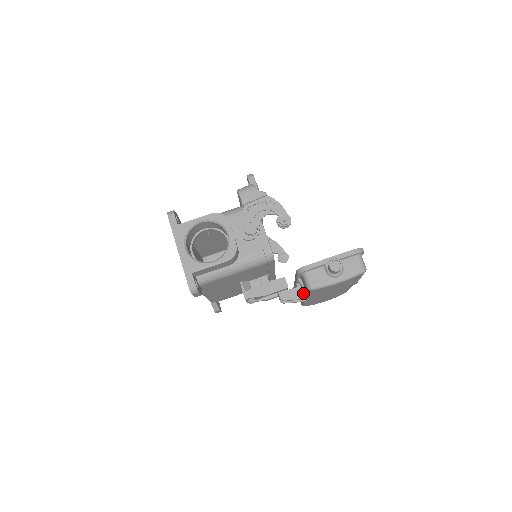
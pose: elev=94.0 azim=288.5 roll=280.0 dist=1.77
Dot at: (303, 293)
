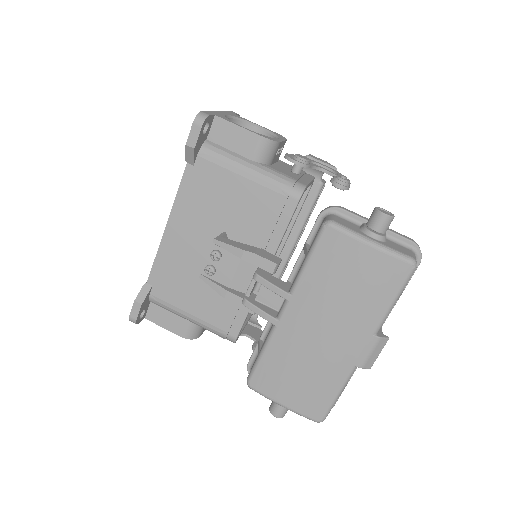
Dot at: (289, 289)
